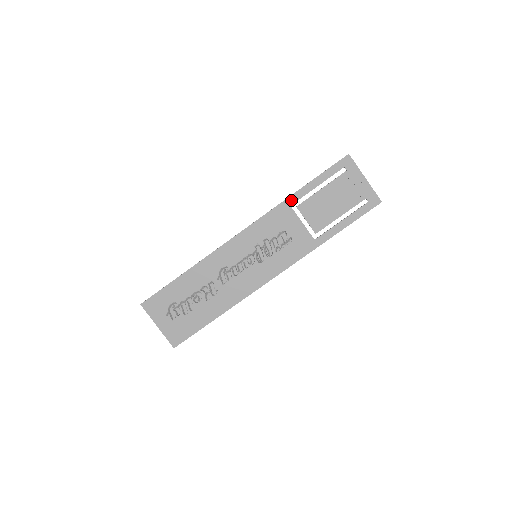
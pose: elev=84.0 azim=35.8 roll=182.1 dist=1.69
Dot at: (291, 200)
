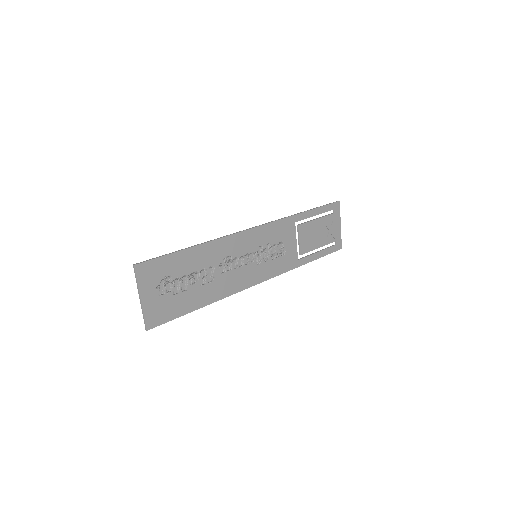
Dot at: (297, 217)
